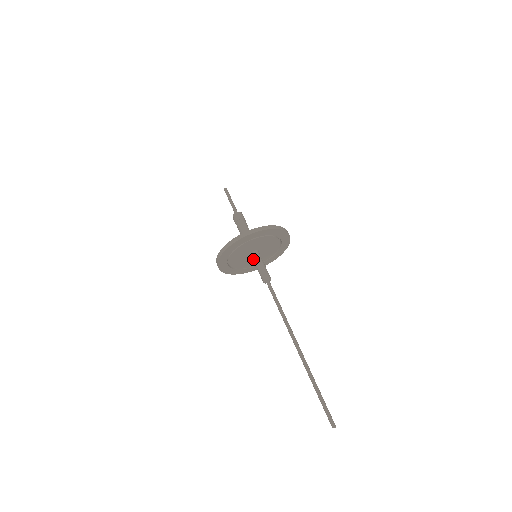
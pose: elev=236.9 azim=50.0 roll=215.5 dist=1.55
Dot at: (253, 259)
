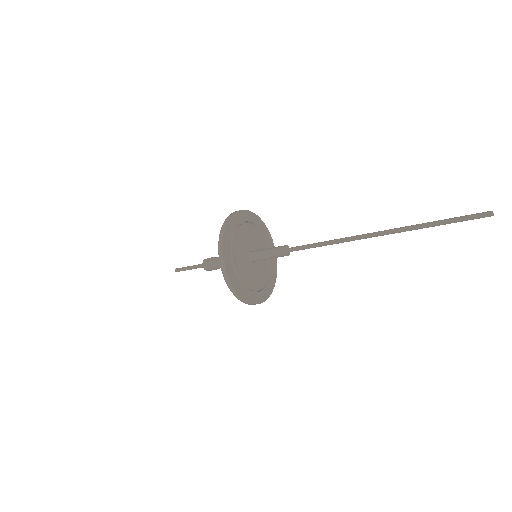
Dot at: (256, 258)
